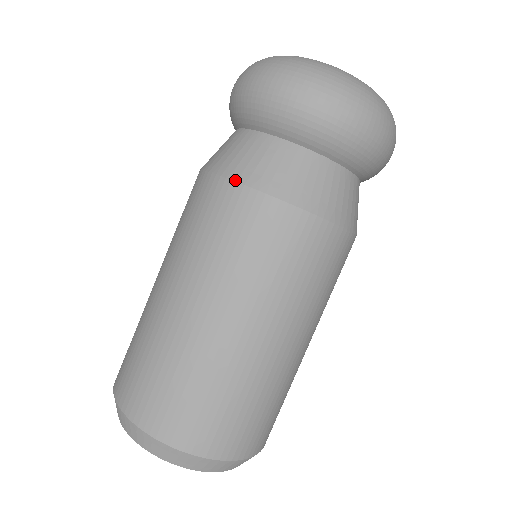
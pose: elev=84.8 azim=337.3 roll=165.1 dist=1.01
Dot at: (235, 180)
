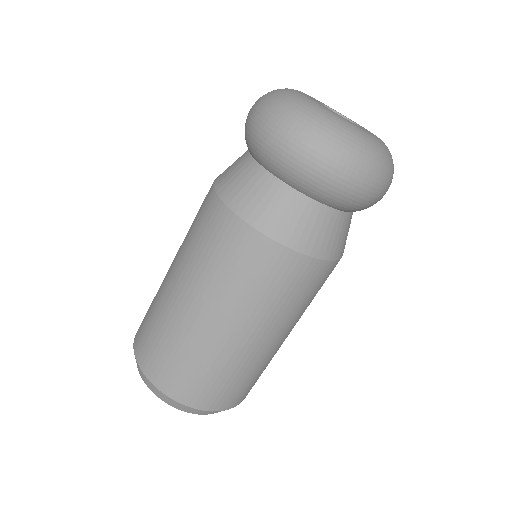
Dot at: (216, 190)
